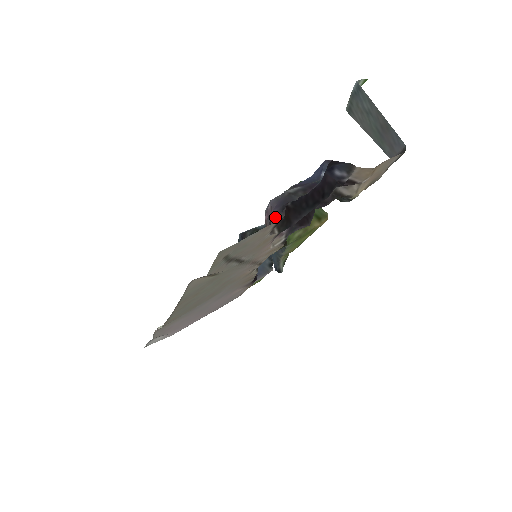
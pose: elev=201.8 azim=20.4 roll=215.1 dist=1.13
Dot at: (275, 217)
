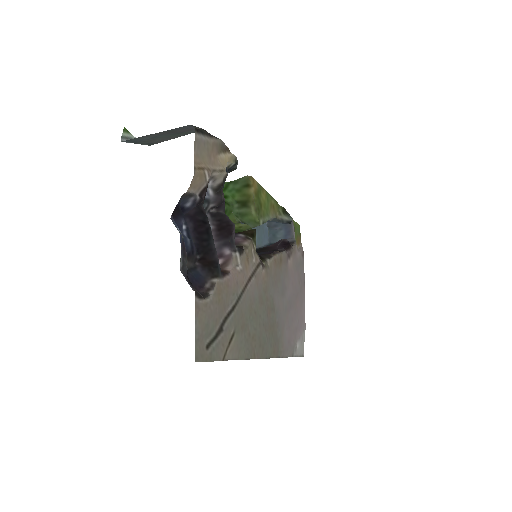
Dot at: occluded
